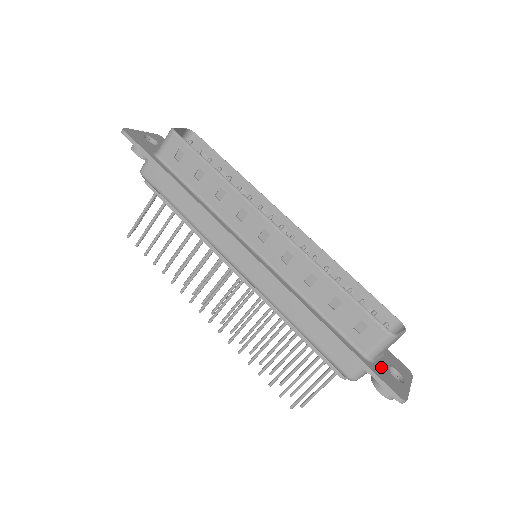
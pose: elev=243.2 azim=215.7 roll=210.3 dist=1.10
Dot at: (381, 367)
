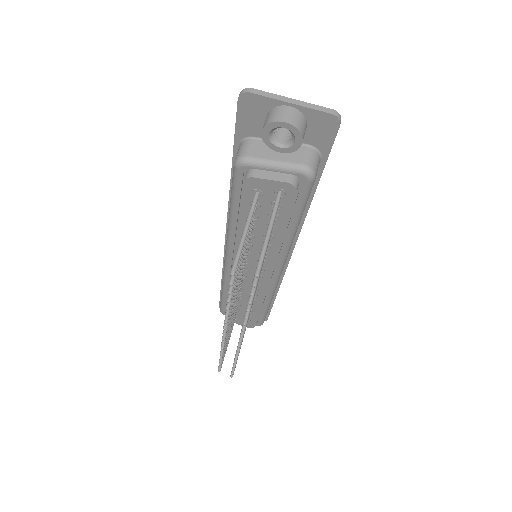
Dot at: occluded
